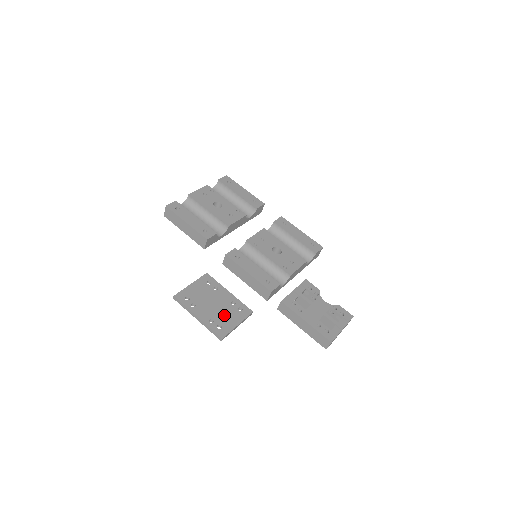
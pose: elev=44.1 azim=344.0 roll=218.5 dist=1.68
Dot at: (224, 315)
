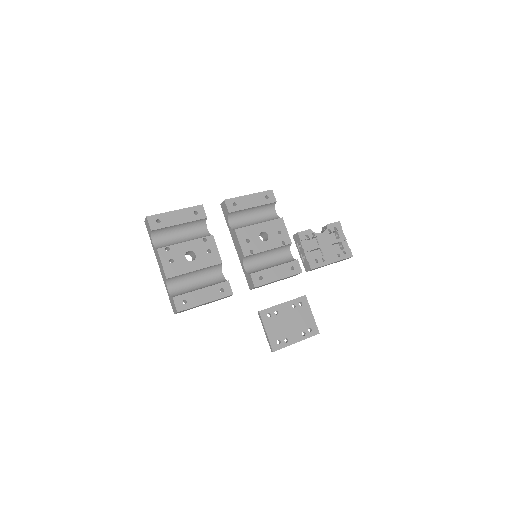
Dot at: (302, 320)
